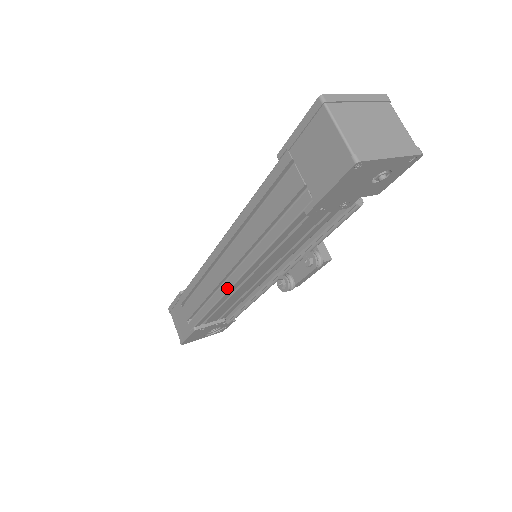
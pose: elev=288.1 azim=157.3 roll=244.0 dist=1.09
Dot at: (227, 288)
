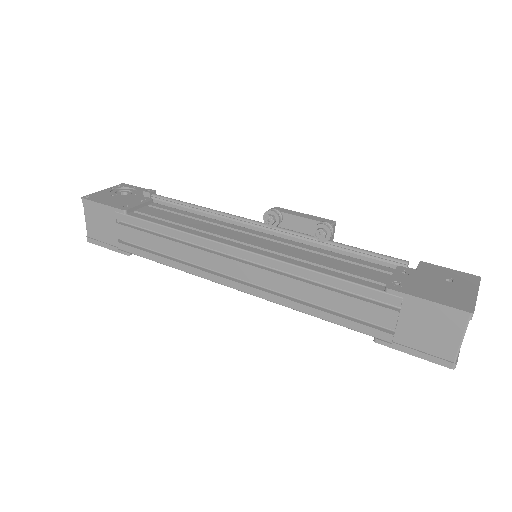
Dot at: (221, 282)
